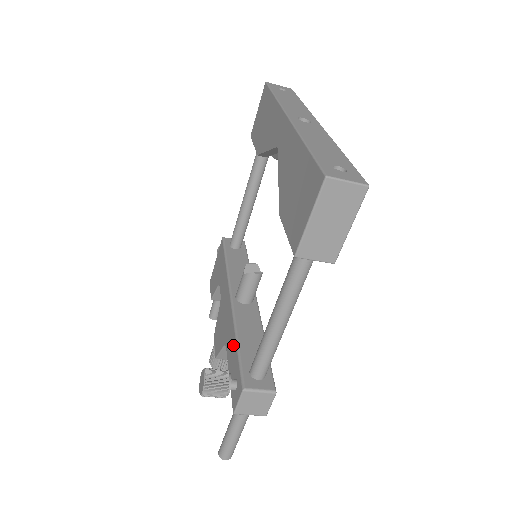
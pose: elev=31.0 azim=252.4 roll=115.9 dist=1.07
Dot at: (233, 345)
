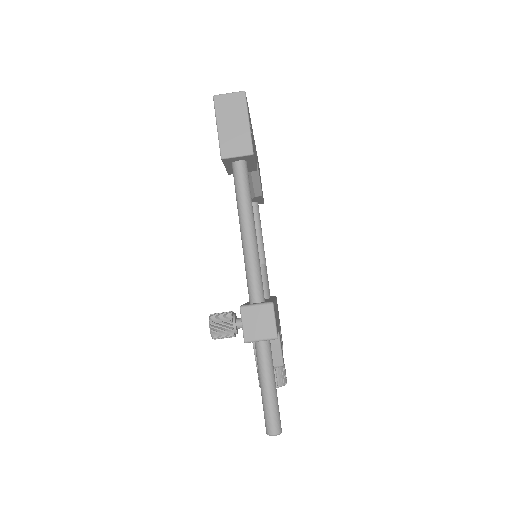
Dot at: occluded
